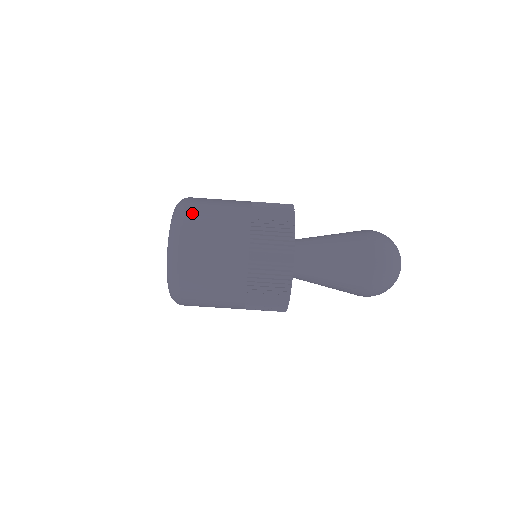
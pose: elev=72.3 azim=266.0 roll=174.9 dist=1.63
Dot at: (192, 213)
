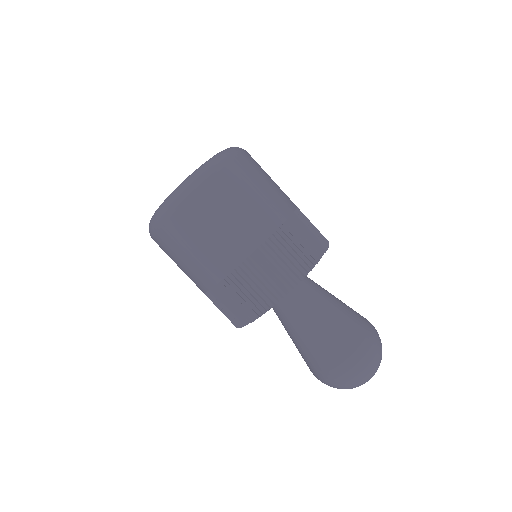
Dot at: (212, 189)
